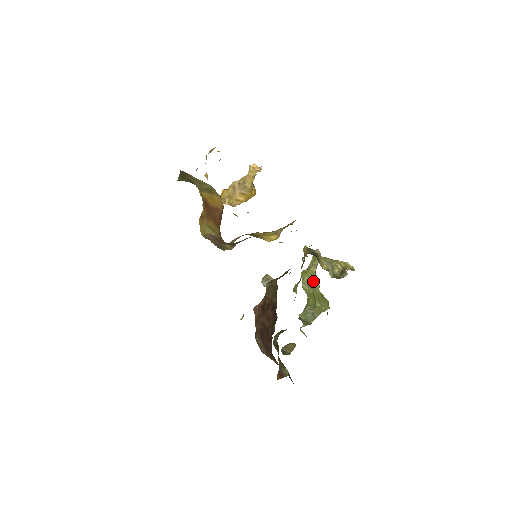
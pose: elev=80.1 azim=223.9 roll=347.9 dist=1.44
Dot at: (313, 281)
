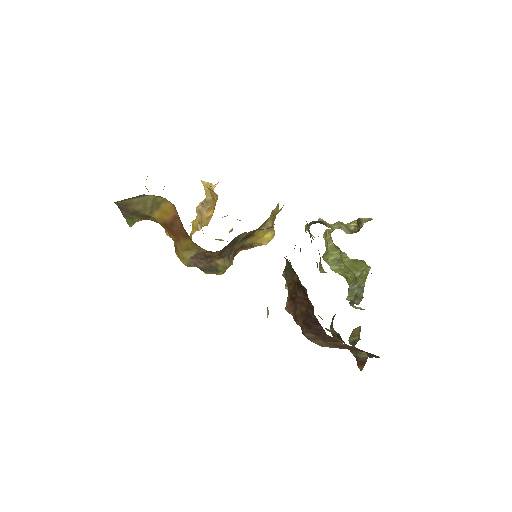
Dot at: (338, 255)
